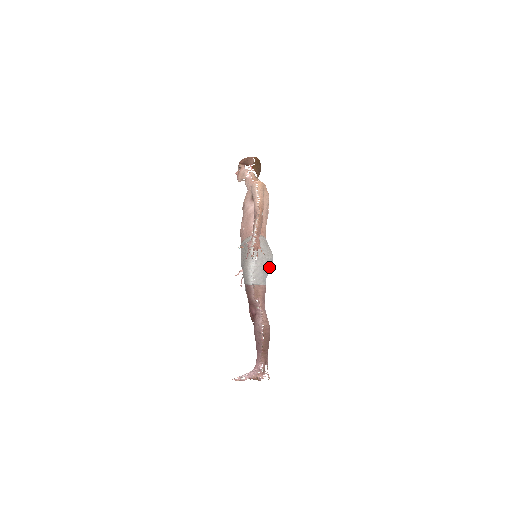
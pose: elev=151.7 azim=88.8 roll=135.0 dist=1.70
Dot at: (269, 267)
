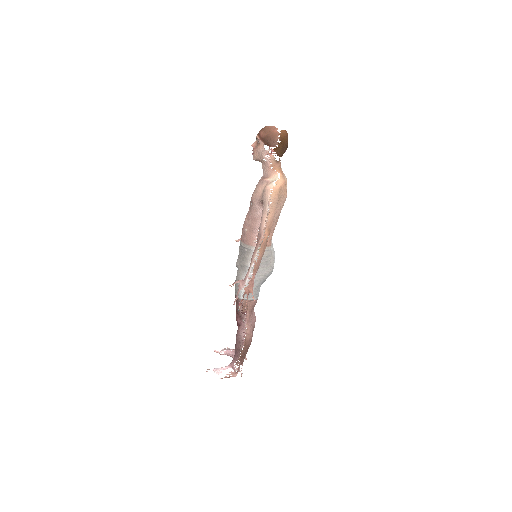
Dot at: occluded
